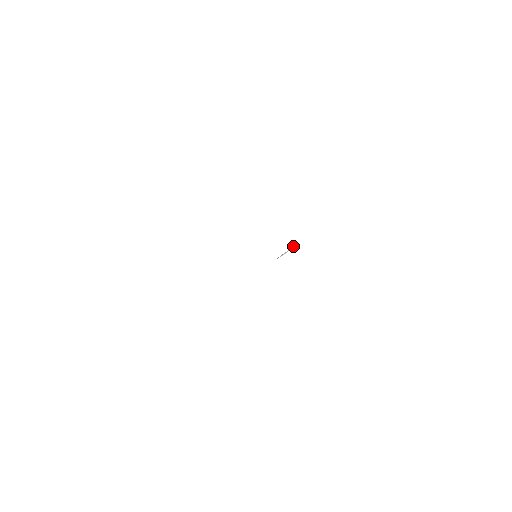
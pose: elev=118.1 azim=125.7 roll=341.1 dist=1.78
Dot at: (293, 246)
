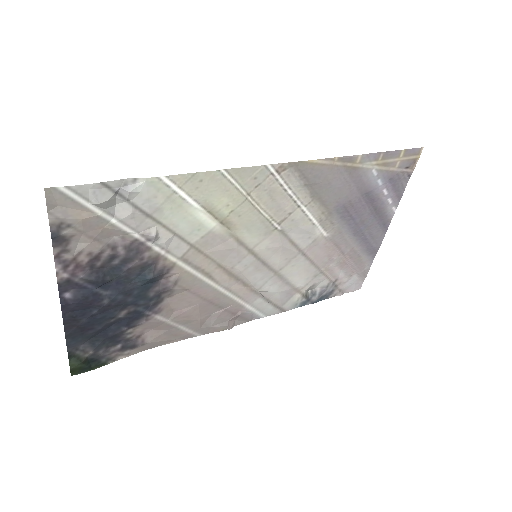
Dot at: (310, 225)
